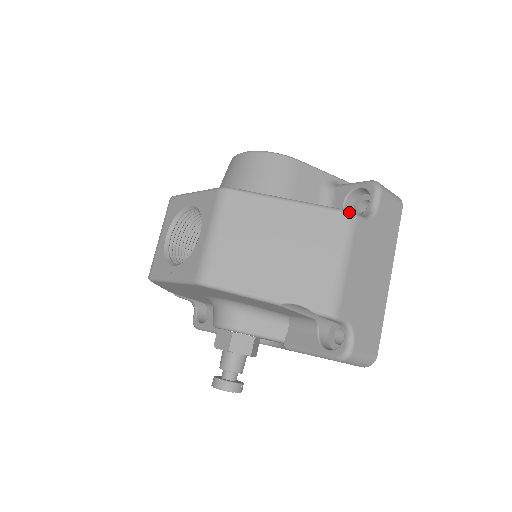
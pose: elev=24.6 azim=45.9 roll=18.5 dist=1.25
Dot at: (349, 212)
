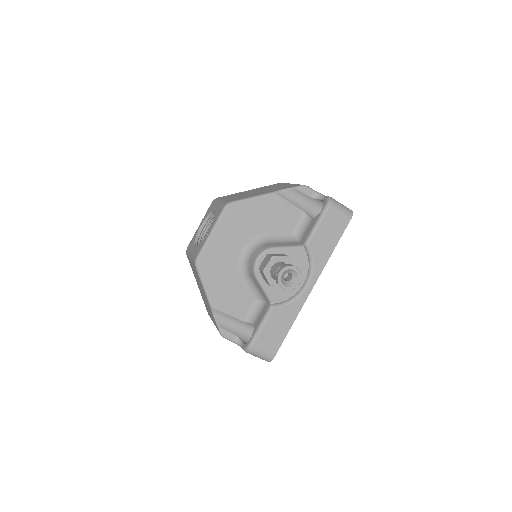
Dot at: occluded
